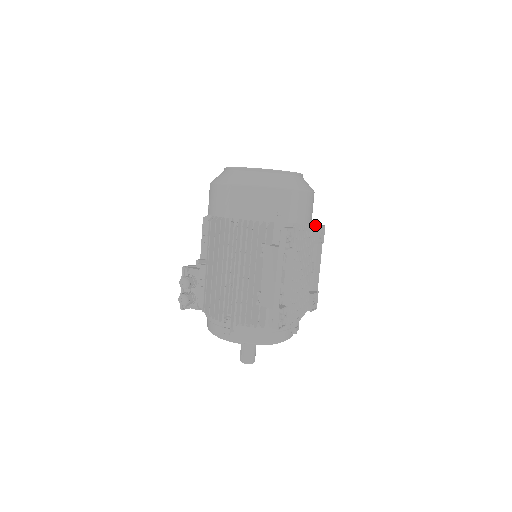
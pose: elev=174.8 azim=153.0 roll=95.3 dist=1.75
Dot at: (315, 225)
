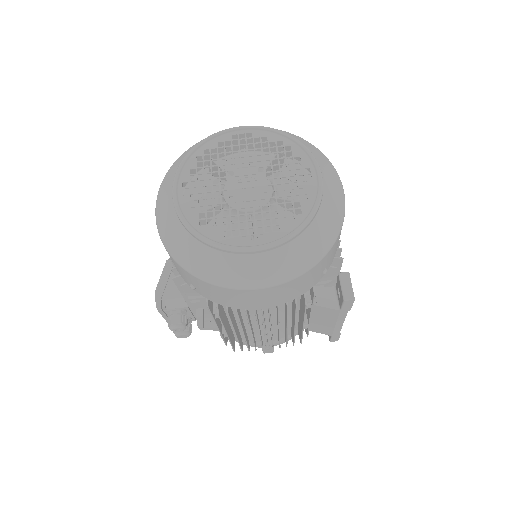
Dot at: occluded
